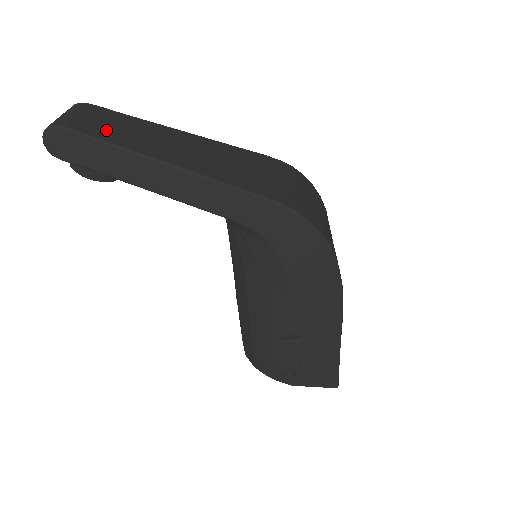
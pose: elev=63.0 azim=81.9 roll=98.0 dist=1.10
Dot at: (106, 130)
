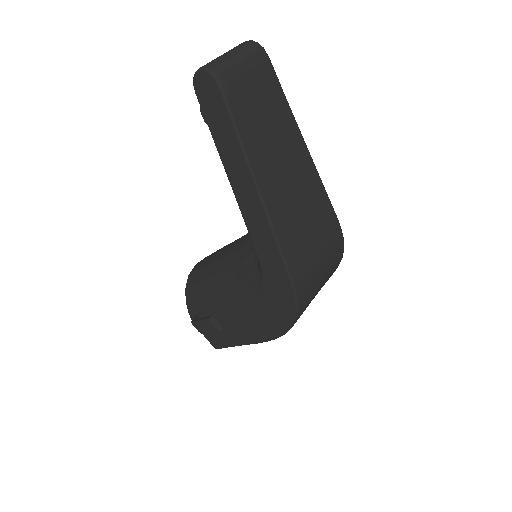
Dot at: (250, 113)
